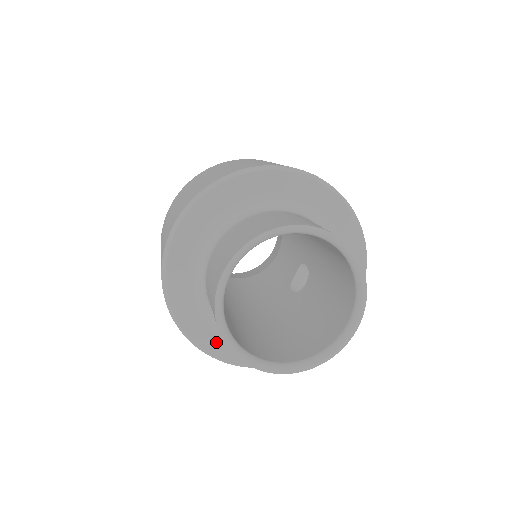
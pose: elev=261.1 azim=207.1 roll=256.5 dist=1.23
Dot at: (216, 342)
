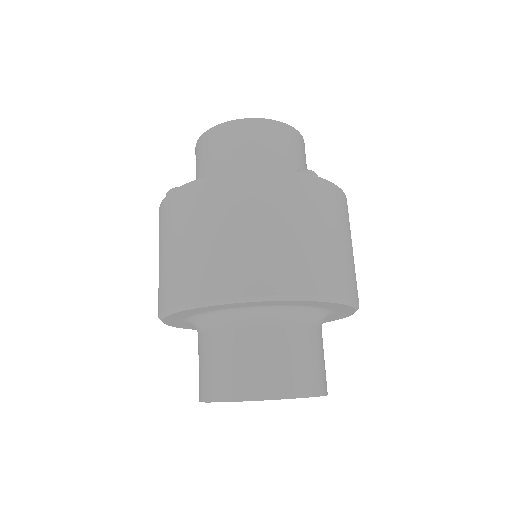
Dot at: (177, 323)
